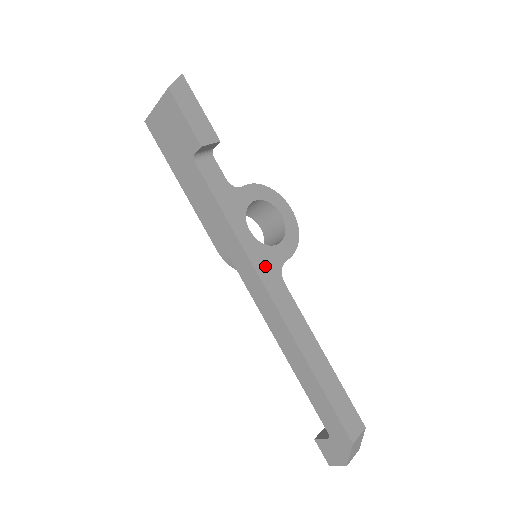
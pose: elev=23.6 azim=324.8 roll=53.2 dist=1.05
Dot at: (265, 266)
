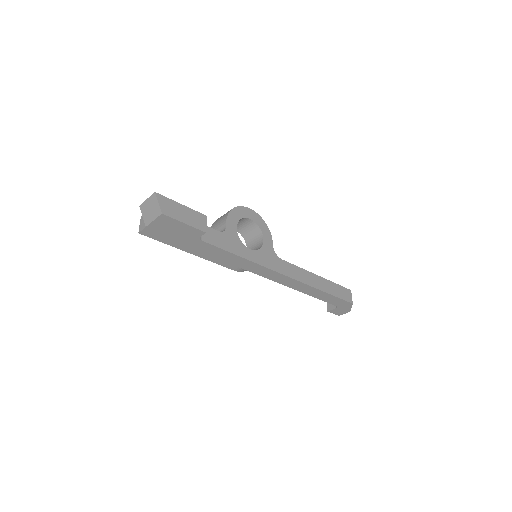
Dot at: (270, 261)
